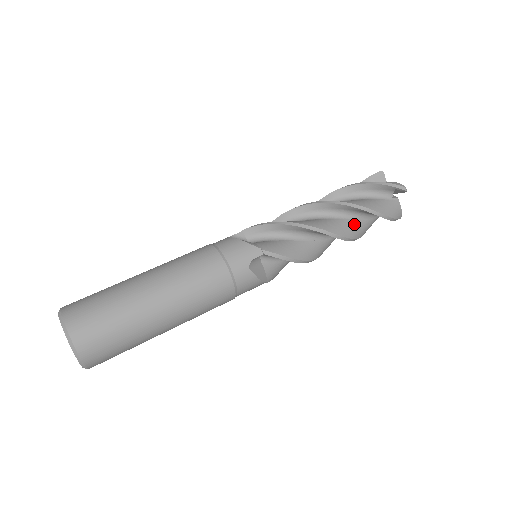
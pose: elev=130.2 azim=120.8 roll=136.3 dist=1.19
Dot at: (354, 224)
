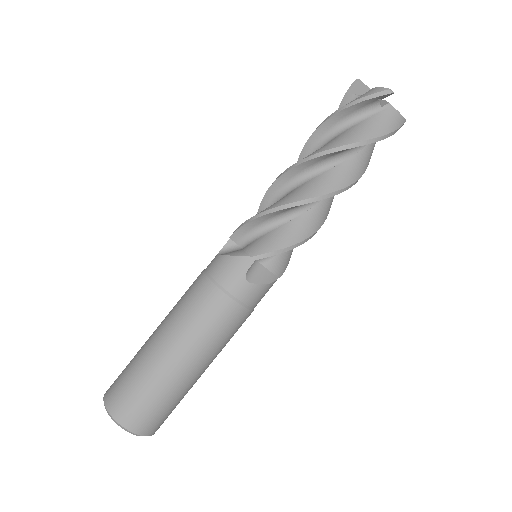
Dot at: occluded
